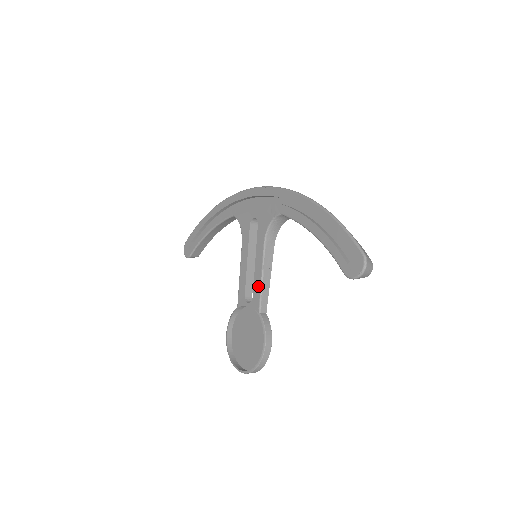
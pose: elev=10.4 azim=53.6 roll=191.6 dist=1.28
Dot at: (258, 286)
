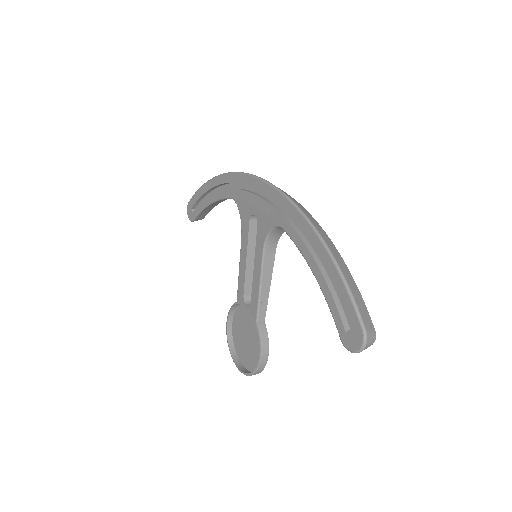
Dot at: (256, 294)
